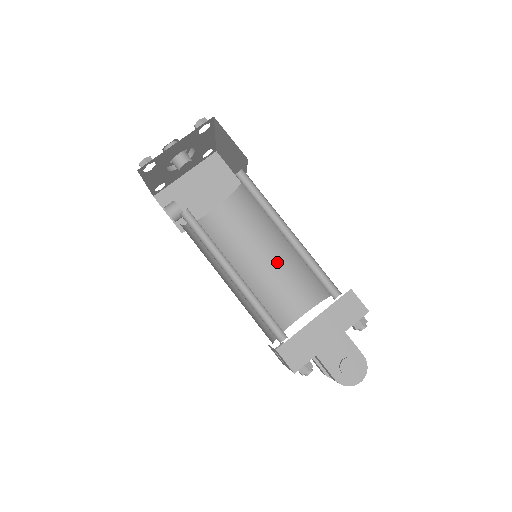
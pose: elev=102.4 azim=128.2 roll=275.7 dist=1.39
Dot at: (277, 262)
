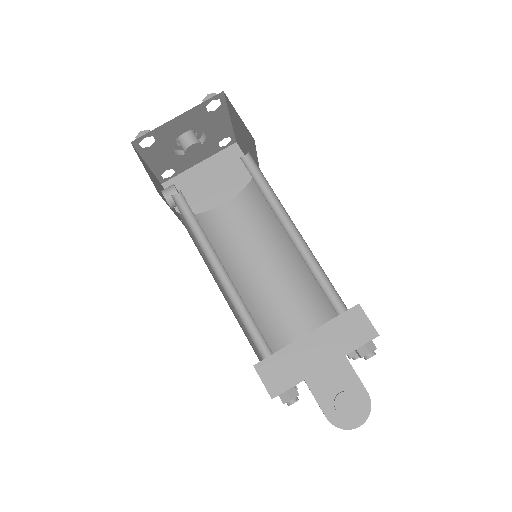
Dot at: (286, 270)
